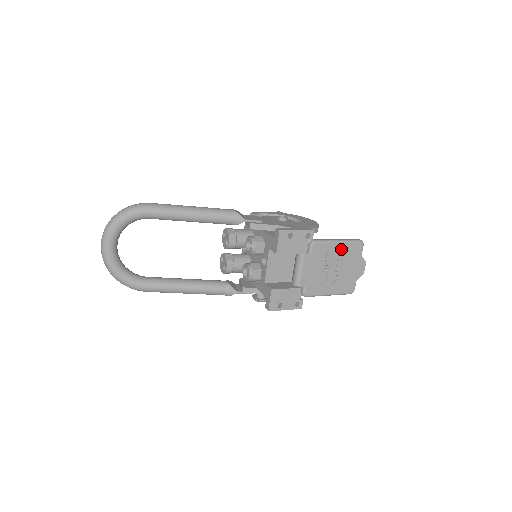
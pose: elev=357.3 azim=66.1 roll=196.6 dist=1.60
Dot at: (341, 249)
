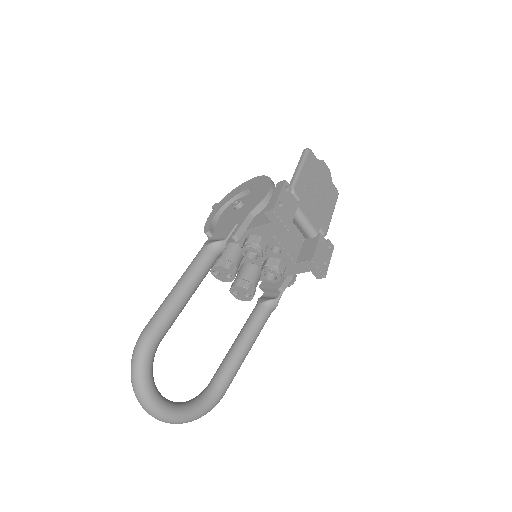
Dot at: (307, 171)
